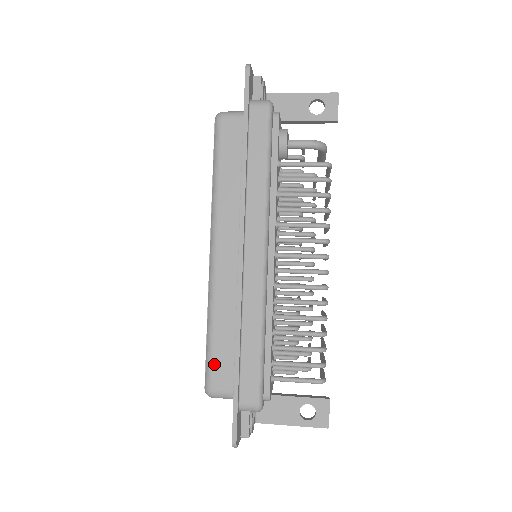
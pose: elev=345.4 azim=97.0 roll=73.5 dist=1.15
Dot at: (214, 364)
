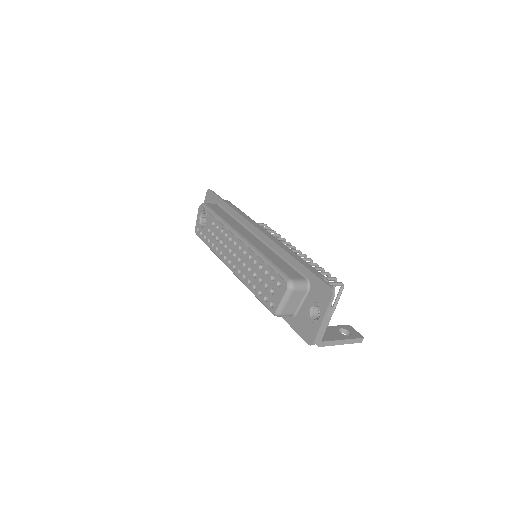
Dot at: (282, 269)
